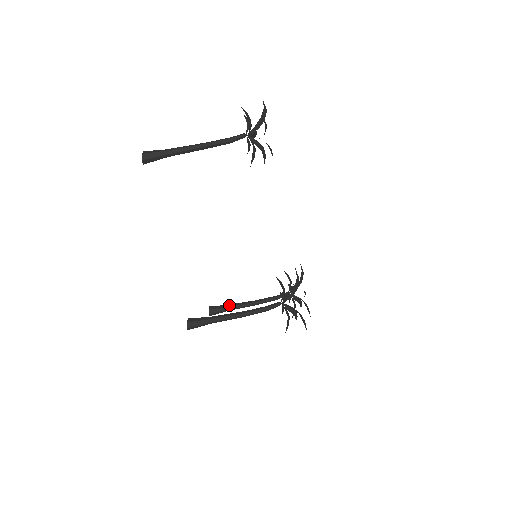
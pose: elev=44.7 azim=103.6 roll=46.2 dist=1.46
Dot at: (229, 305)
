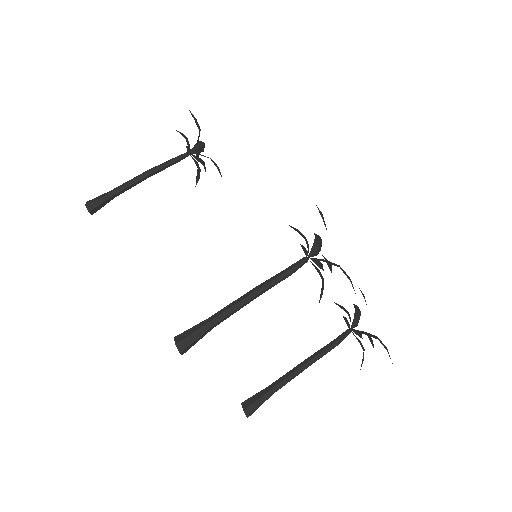
Dot at: occluded
